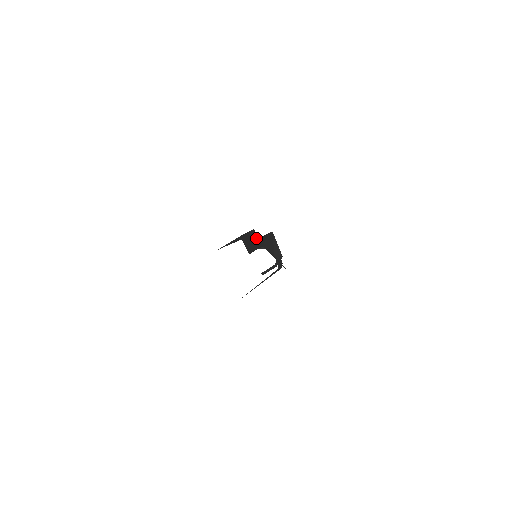
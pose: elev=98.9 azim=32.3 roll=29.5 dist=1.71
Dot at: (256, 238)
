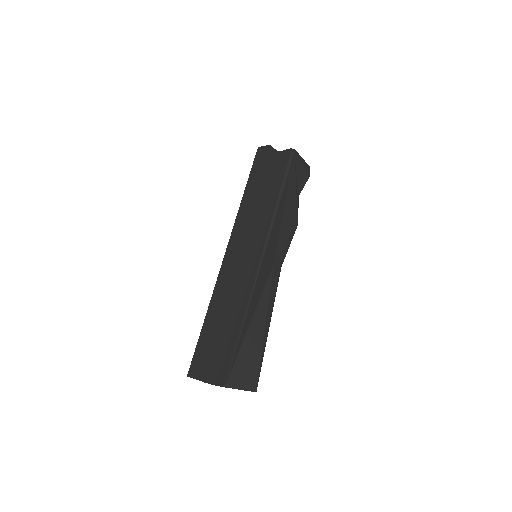
Dot at: (266, 190)
